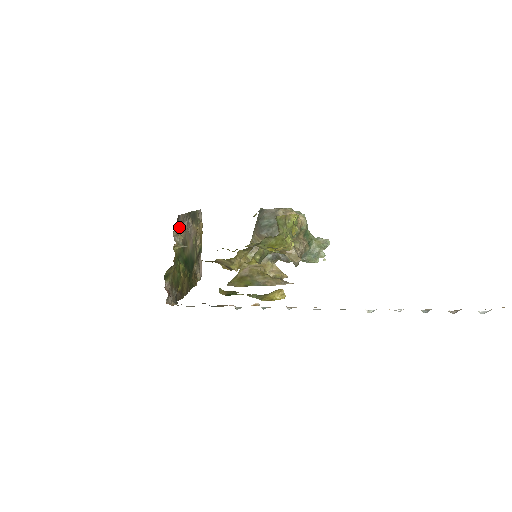
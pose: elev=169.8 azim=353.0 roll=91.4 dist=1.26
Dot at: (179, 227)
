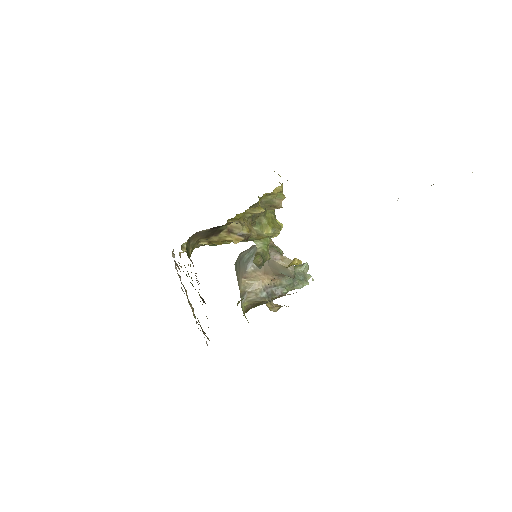
Dot at: occluded
